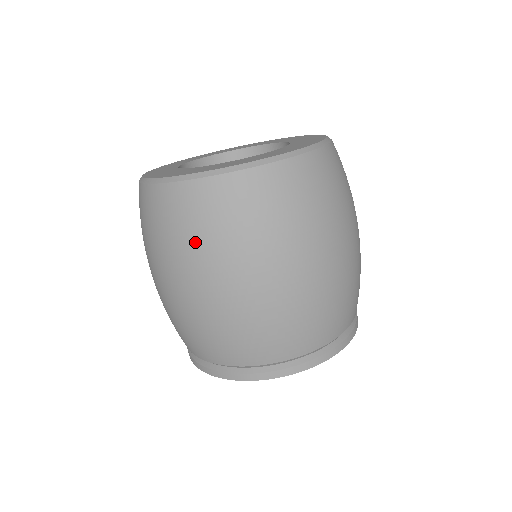
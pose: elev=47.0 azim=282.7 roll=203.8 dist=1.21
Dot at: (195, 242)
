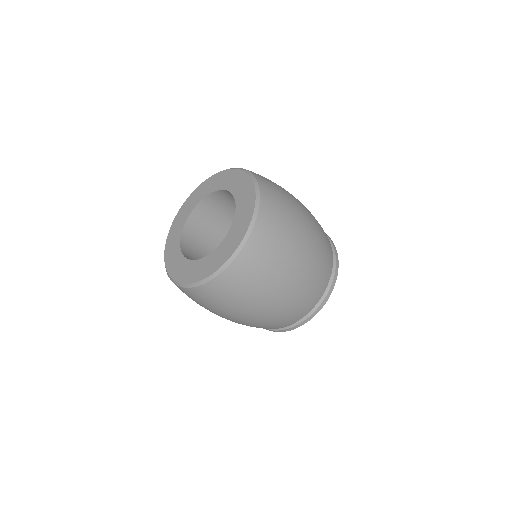
Dot at: (230, 304)
